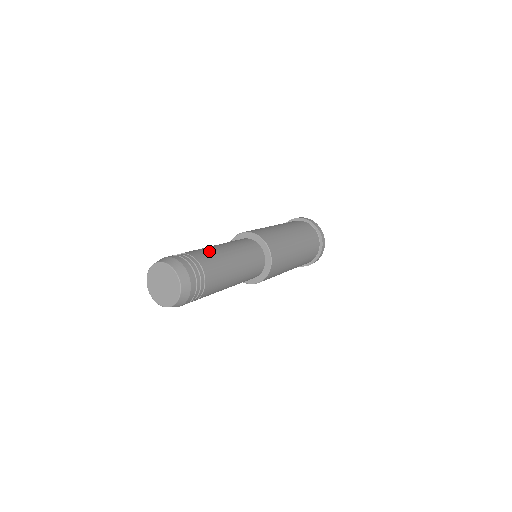
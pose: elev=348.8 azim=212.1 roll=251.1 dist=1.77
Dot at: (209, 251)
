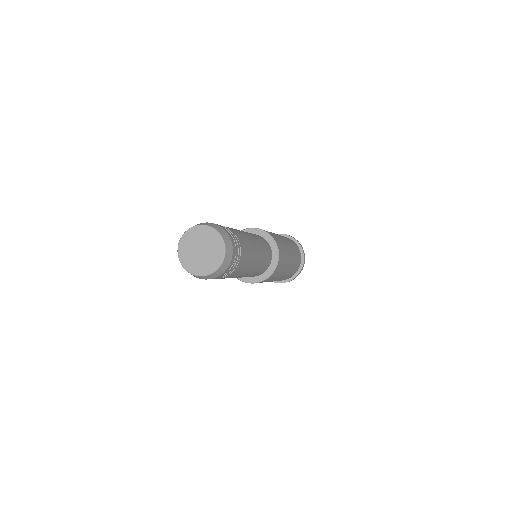
Dot at: occluded
